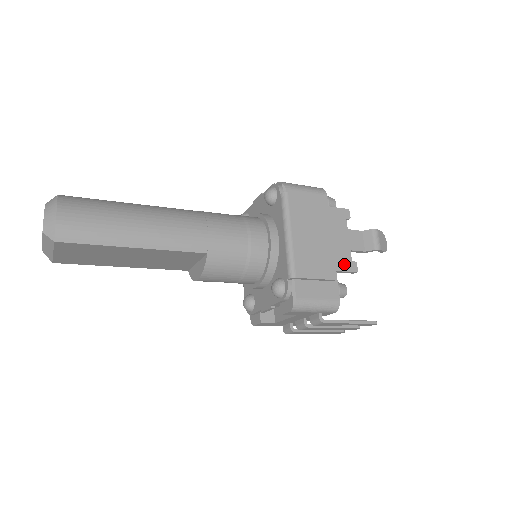
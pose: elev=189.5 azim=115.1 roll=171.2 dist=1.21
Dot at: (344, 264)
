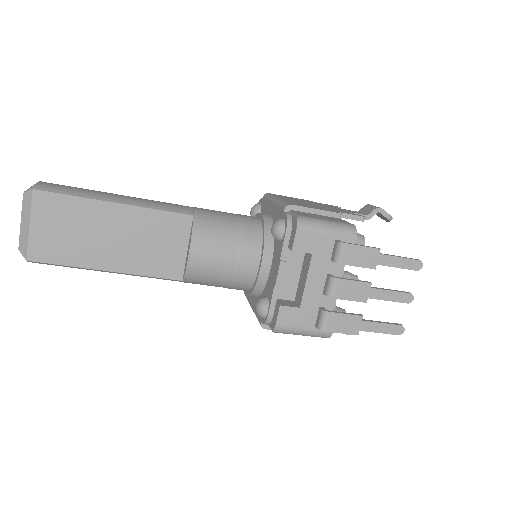
Dot at: occluded
